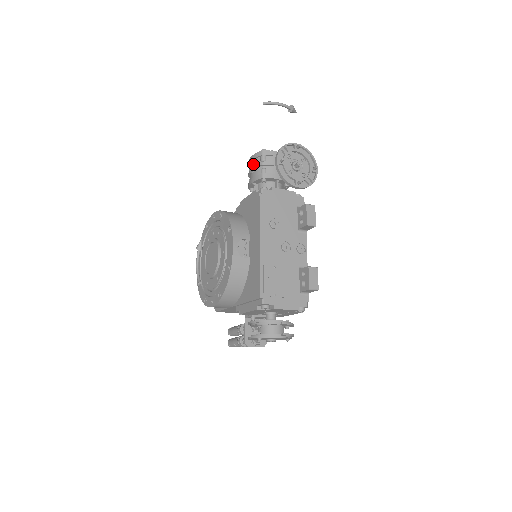
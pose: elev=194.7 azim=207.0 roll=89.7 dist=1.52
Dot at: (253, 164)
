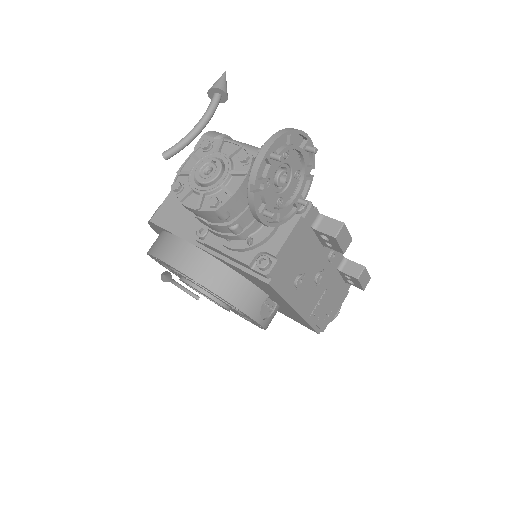
Dot at: (201, 218)
